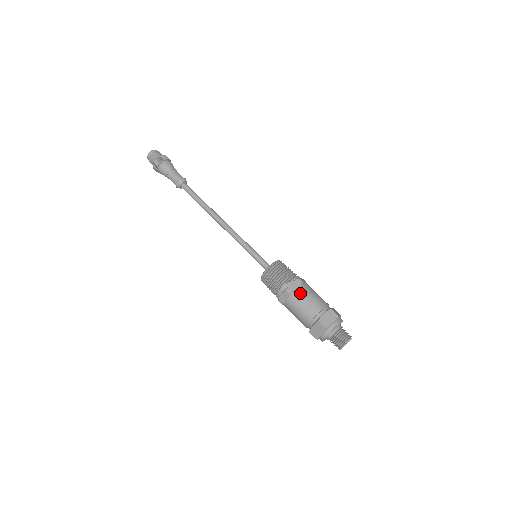
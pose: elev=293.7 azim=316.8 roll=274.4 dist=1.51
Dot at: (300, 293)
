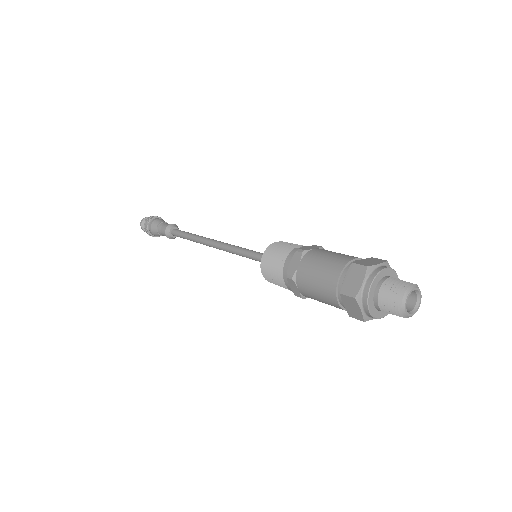
Dot at: (319, 250)
